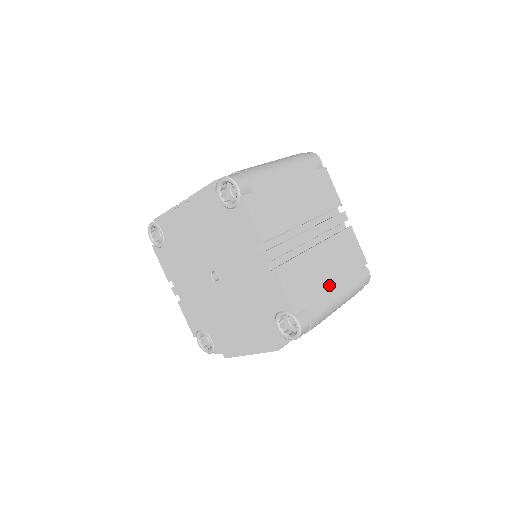
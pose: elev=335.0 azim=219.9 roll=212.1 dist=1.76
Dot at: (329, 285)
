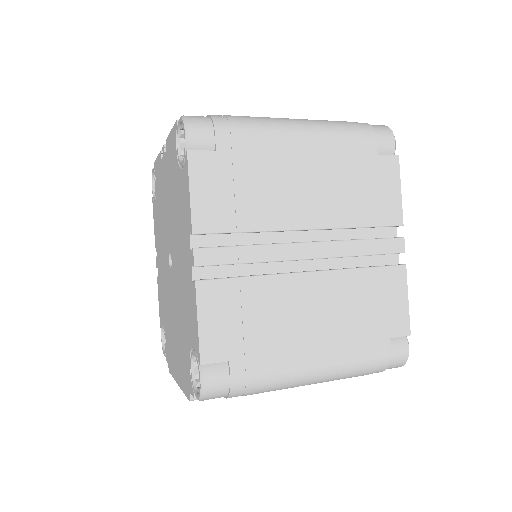
Dot at: (301, 342)
